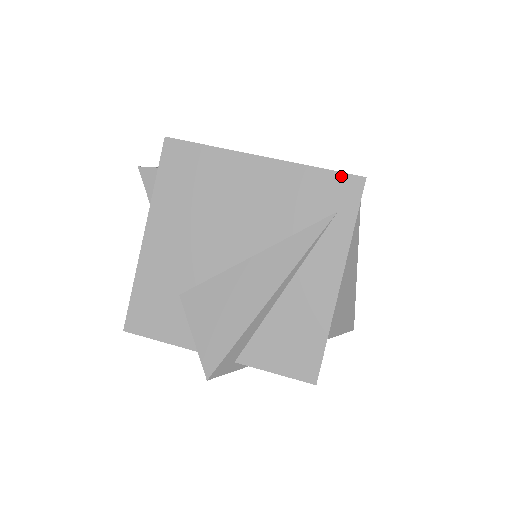
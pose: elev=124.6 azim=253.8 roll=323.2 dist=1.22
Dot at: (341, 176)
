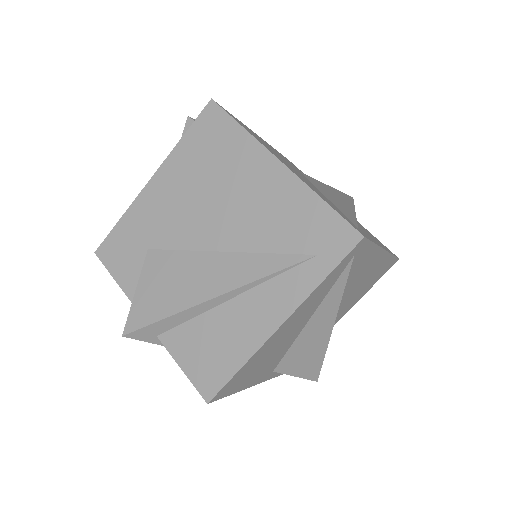
Dot at: (341, 221)
